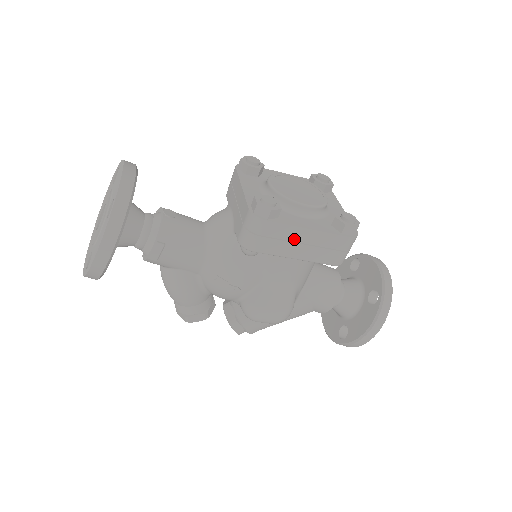
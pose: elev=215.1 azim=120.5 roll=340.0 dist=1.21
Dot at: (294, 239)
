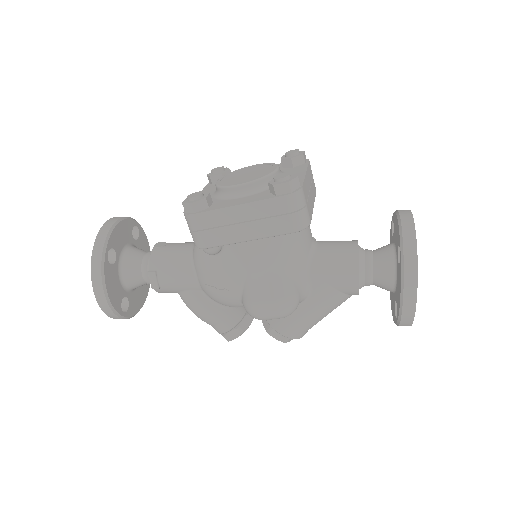
Dot at: (231, 221)
